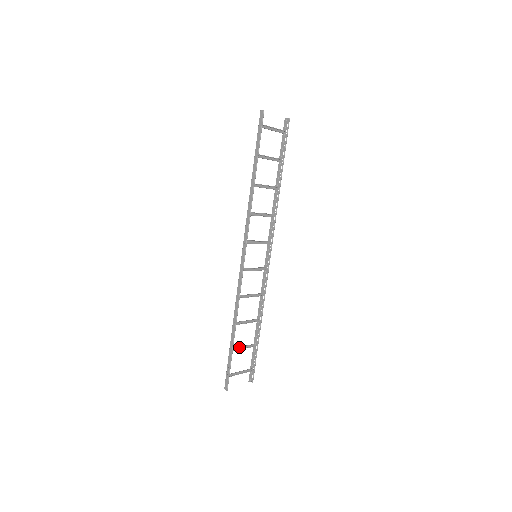
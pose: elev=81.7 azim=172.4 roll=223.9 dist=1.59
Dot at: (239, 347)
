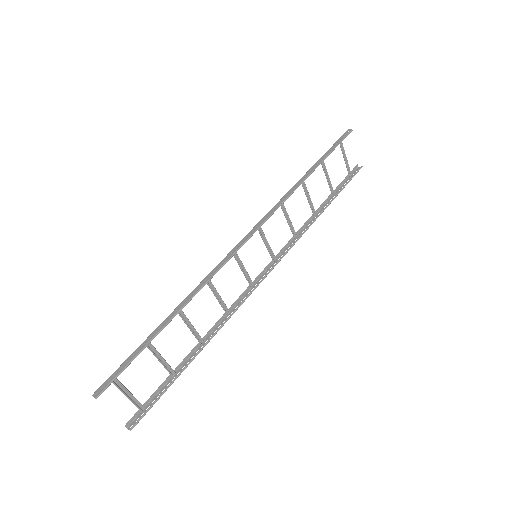
Dot at: occluded
